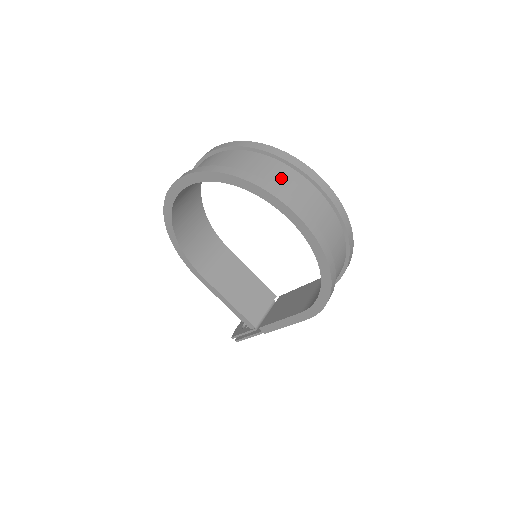
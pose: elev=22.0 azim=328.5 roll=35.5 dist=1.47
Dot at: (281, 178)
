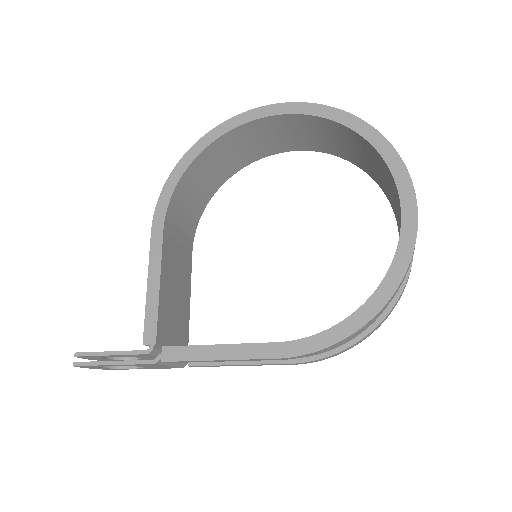
Dot at: occluded
